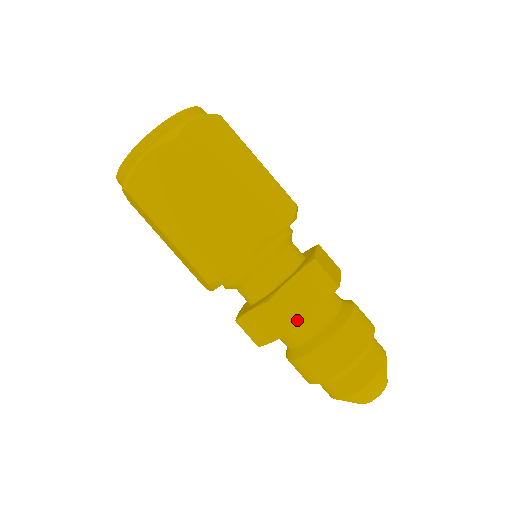
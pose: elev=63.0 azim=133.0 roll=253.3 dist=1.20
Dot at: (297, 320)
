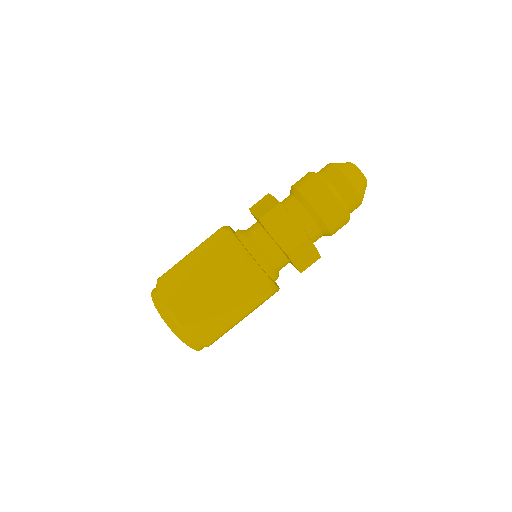
Dot at: (316, 257)
